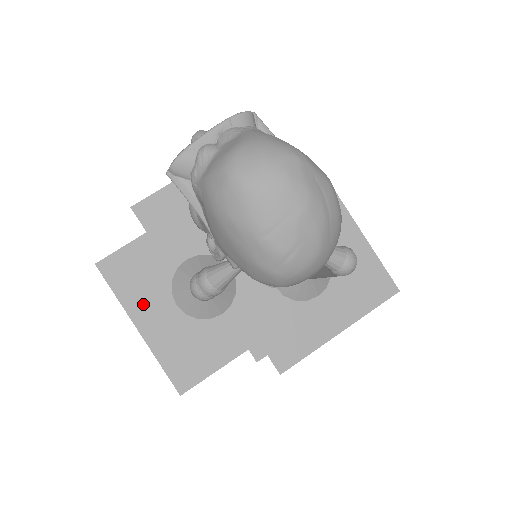
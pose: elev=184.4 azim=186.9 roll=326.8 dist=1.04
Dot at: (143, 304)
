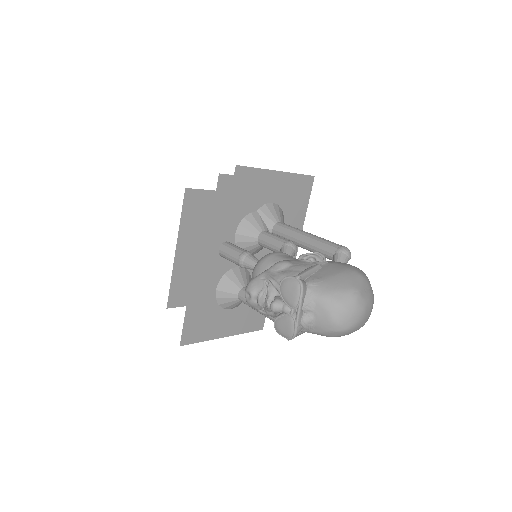
Dot at: (217, 328)
